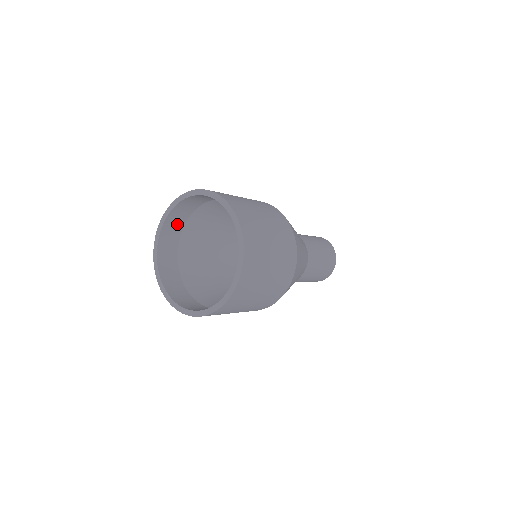
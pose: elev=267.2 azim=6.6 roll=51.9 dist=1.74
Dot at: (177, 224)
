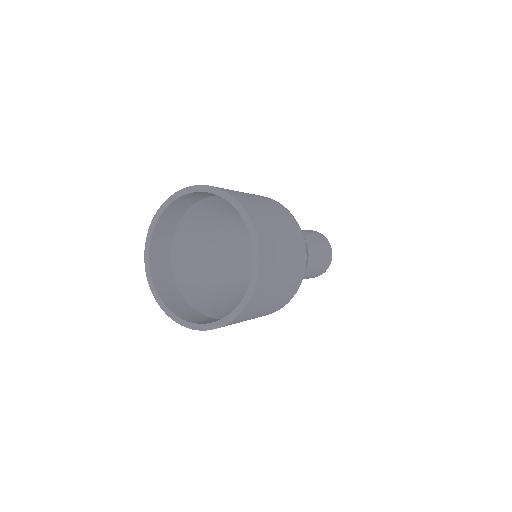
Dot at: (187, 203)
